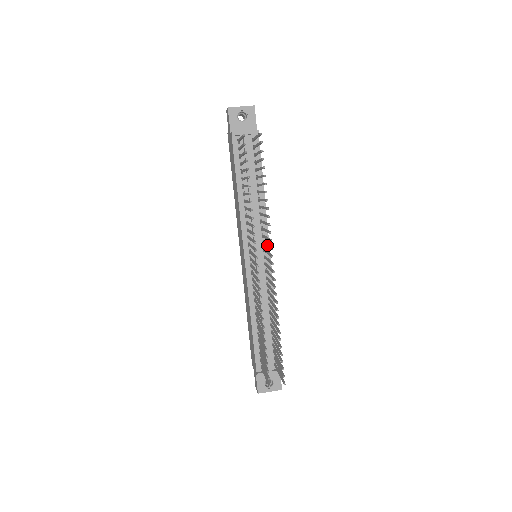
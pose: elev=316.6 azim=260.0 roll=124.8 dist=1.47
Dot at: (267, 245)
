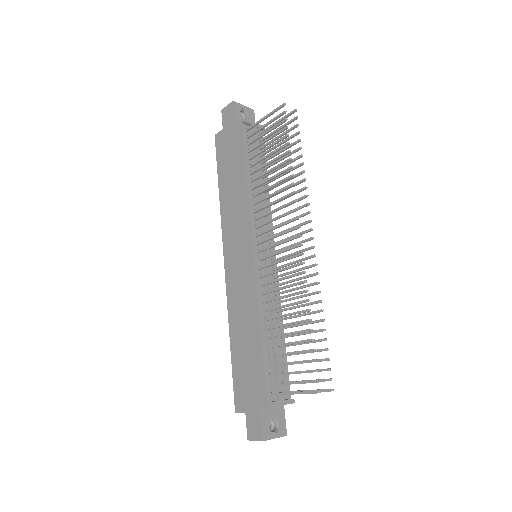
Dot at: (294, 226)
